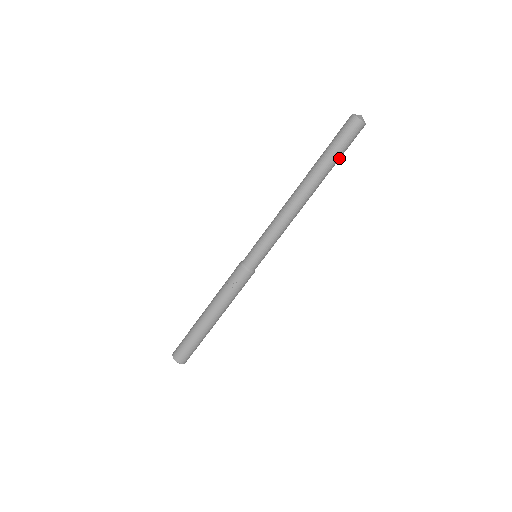
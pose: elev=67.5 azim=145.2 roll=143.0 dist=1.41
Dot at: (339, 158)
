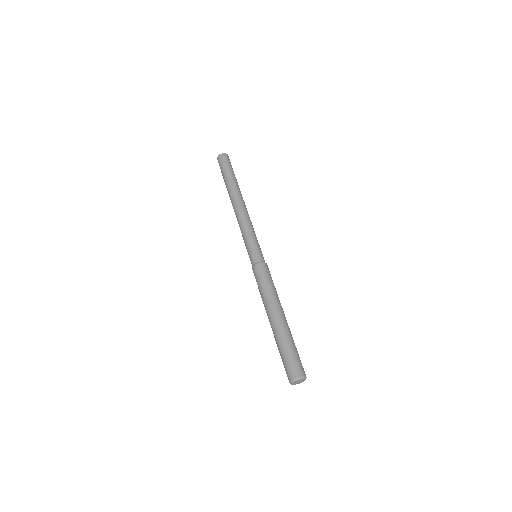
Dot at: (232, 174)
